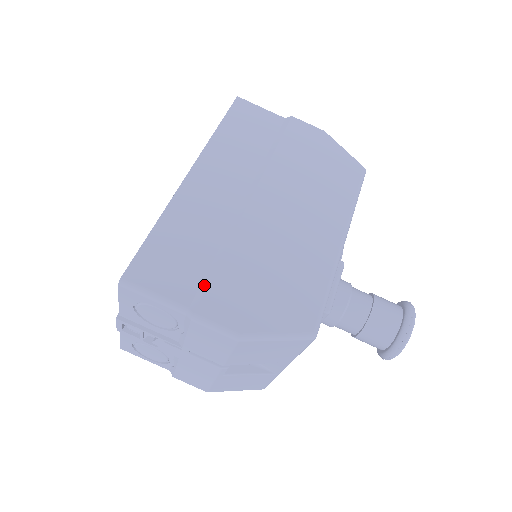
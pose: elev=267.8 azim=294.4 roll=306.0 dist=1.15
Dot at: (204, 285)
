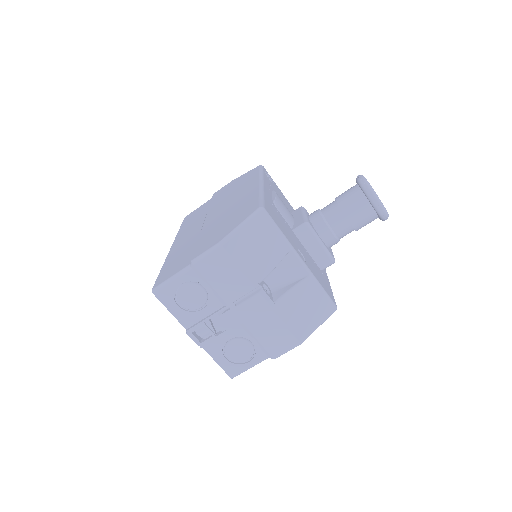
Dot at: (193, 253)
